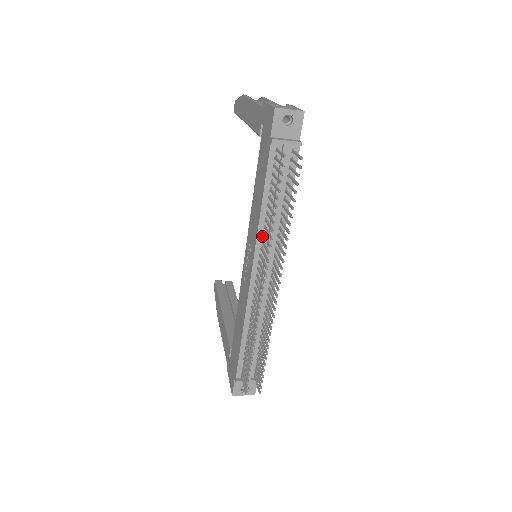
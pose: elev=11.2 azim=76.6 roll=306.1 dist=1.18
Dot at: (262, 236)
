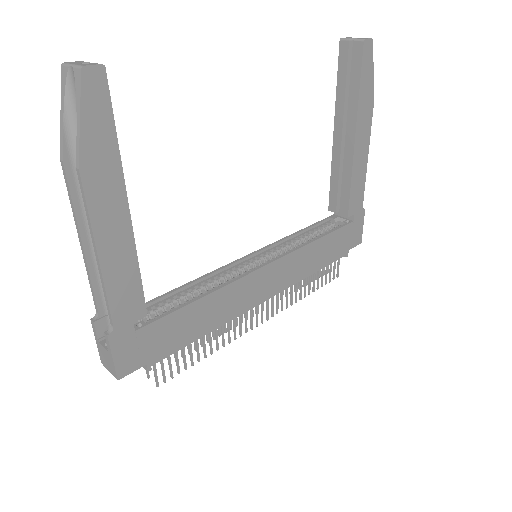
Dot at: occluded
